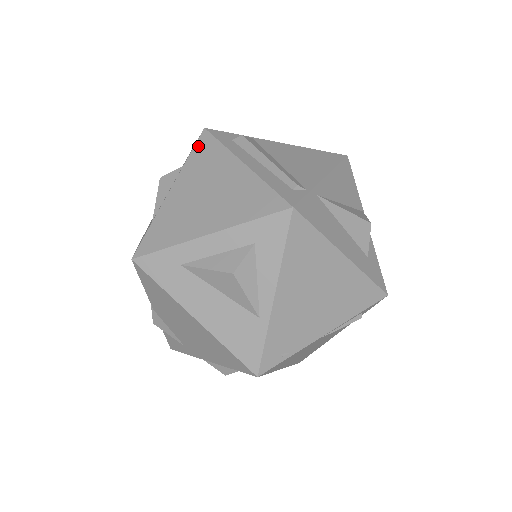
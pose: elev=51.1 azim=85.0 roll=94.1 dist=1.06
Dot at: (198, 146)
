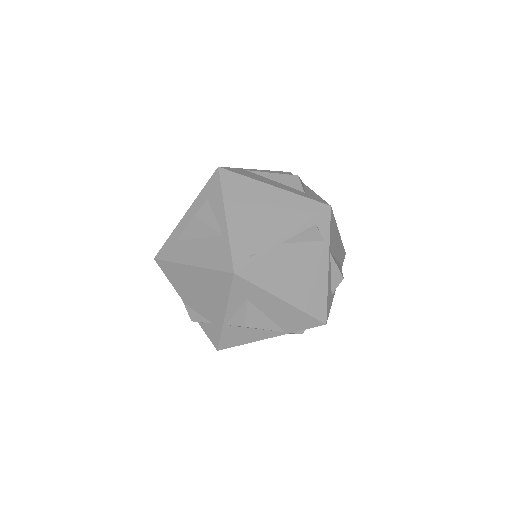
Dot at: occluded
